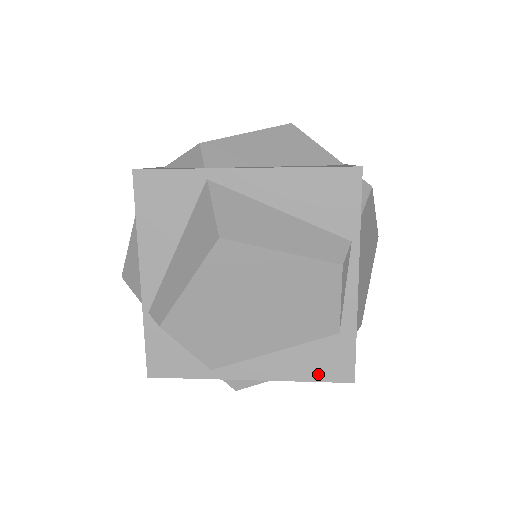
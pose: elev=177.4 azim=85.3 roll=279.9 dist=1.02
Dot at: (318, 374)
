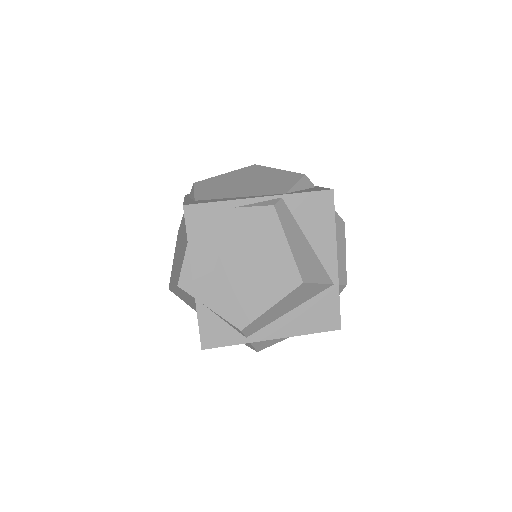
Dot at: occluded
